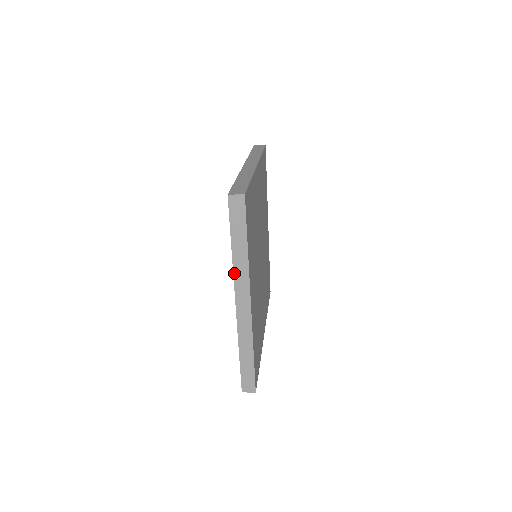
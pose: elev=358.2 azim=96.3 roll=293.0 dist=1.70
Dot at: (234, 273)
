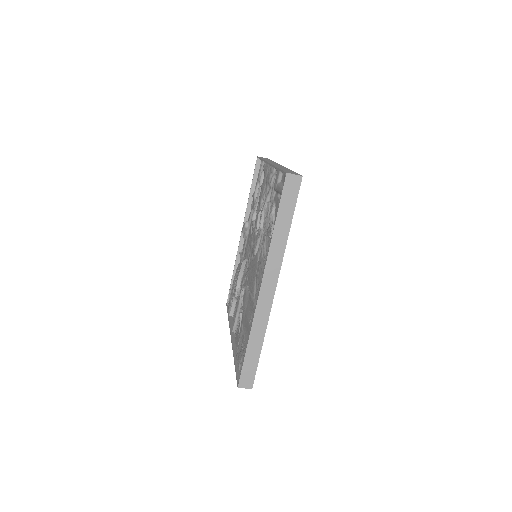
Dot at: (269, 254)
